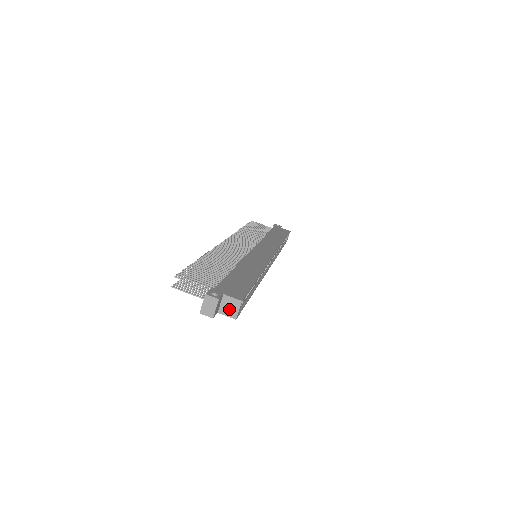
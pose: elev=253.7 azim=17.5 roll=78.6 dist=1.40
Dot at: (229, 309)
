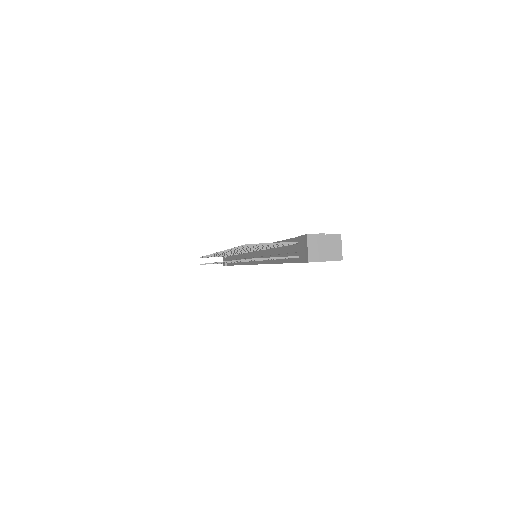
Dot at: (330, 251)
